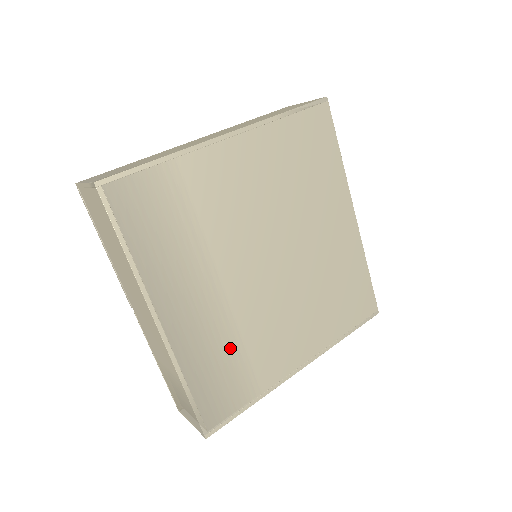
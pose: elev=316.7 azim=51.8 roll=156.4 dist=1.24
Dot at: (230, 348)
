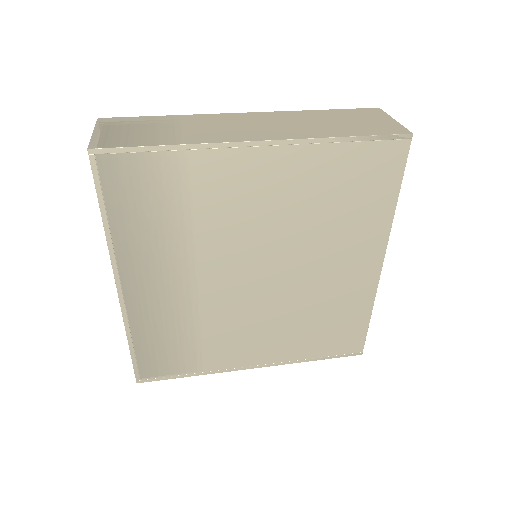
Dot at: (185, 329)
